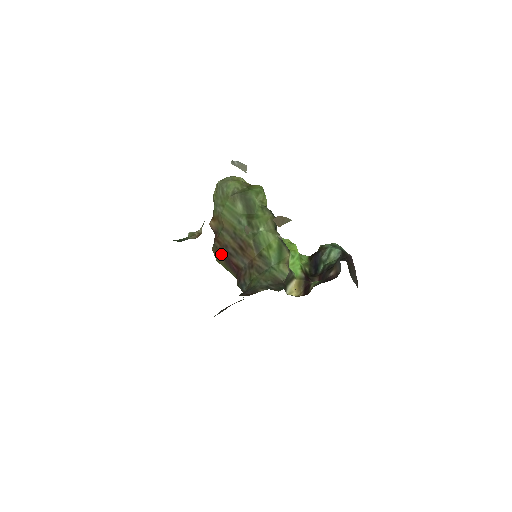
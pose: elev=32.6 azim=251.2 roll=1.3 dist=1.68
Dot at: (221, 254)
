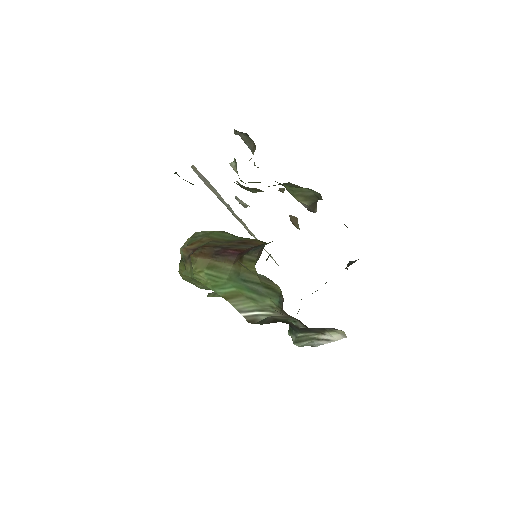
Dot at: (209, 252)
